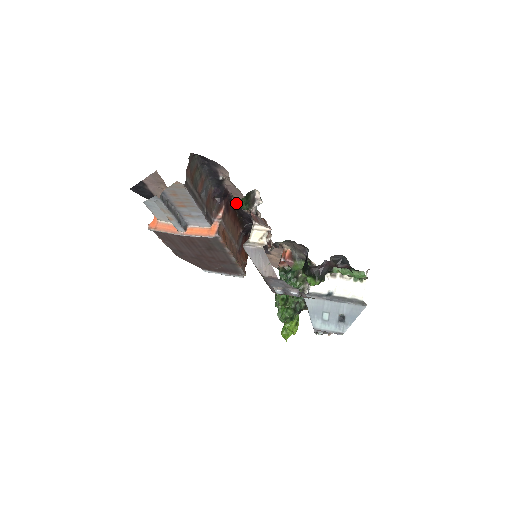
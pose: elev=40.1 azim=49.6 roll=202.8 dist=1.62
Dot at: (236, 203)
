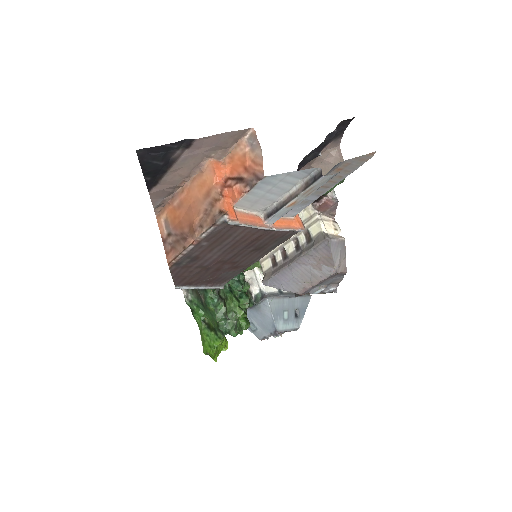
Dot at: occluded
